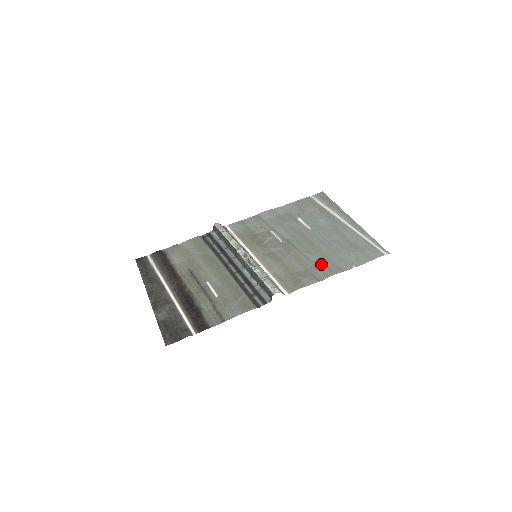
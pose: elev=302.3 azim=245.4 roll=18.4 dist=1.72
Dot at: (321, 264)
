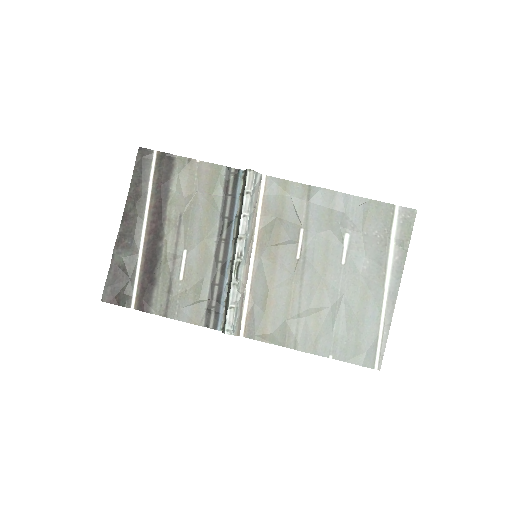
Dot at: (304, 326)
